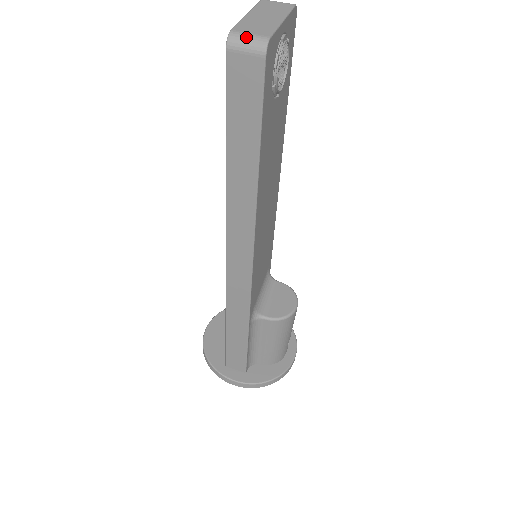
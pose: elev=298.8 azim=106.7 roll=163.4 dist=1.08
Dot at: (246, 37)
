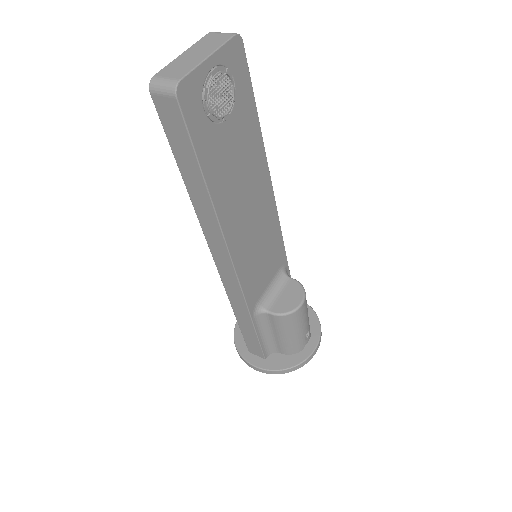
Dot at: (162, 82)
